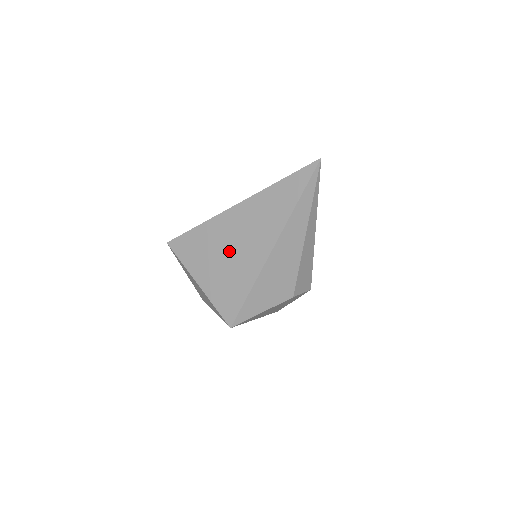
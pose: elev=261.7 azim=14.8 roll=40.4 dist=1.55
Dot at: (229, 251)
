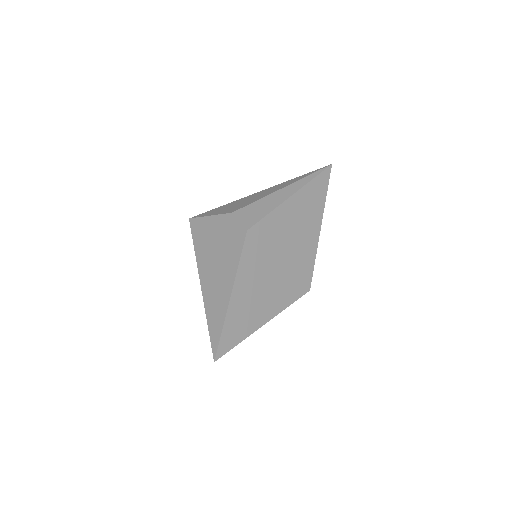
Dot at: occluded
